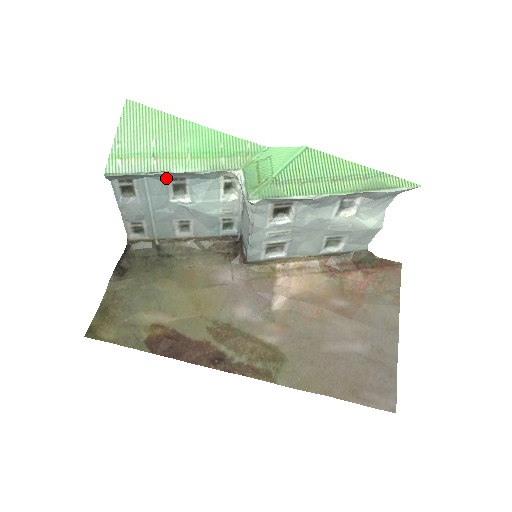
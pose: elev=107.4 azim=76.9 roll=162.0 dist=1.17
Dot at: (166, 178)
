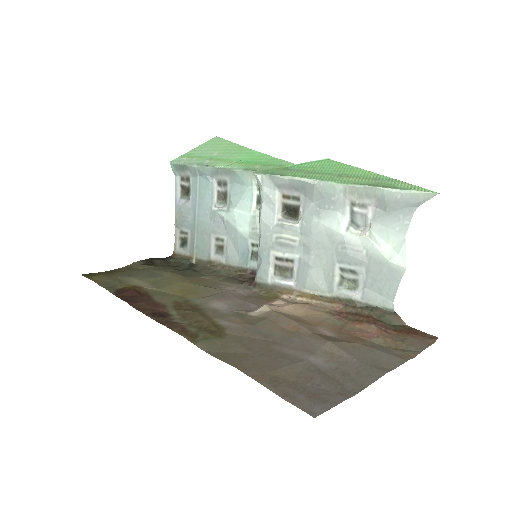
Dot at: (213, 180)
